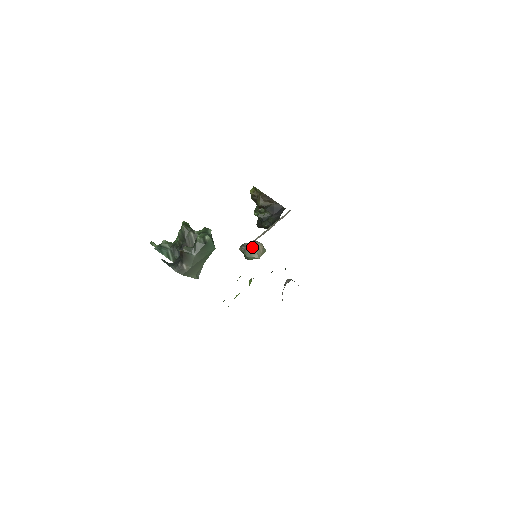
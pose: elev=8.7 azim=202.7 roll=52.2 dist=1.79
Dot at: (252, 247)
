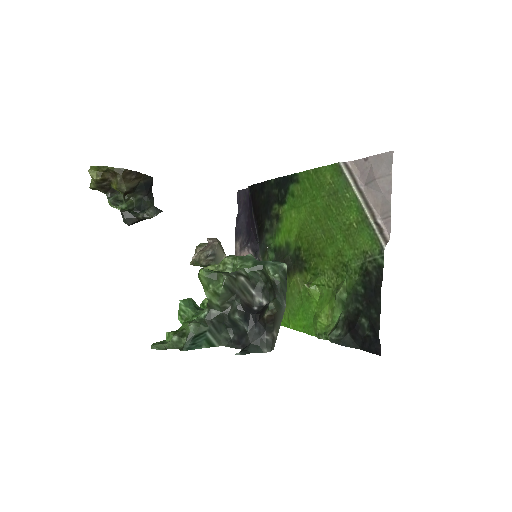
Dot at: (218, 250)
